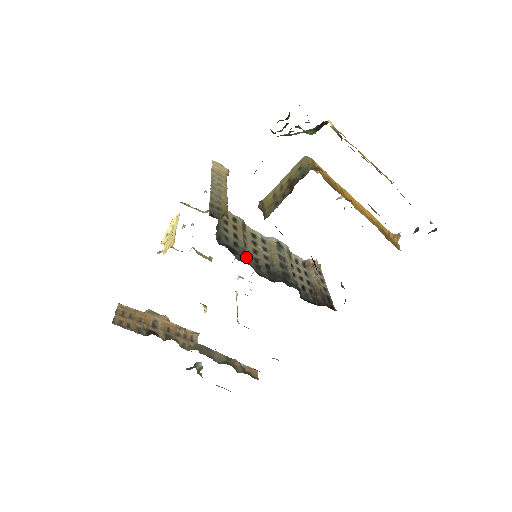
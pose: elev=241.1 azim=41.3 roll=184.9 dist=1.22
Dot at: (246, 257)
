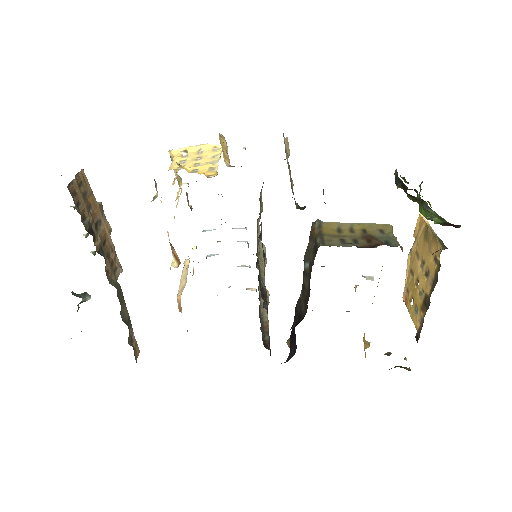
Dot at: occluded
